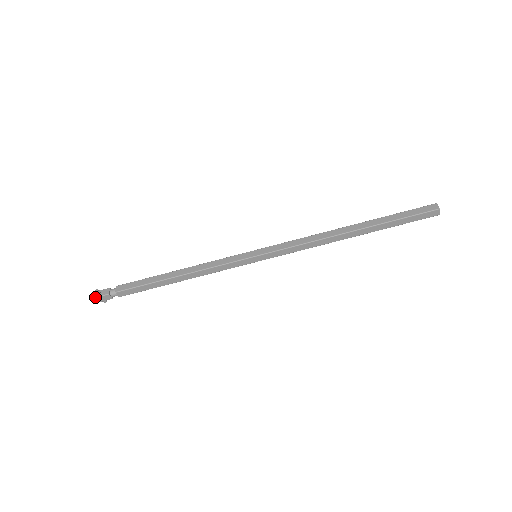
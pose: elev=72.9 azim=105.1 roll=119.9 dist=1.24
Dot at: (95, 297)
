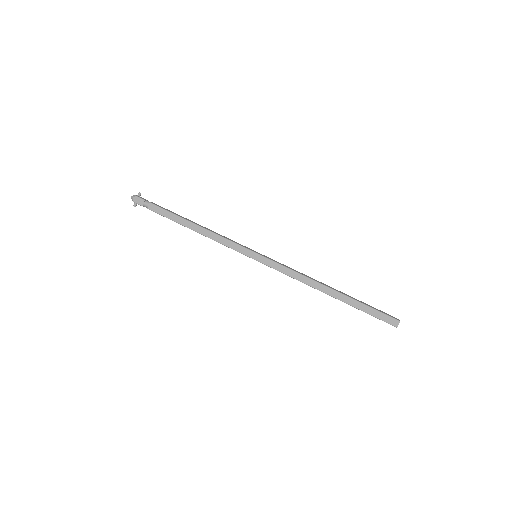
Dot at: (134, 195)
